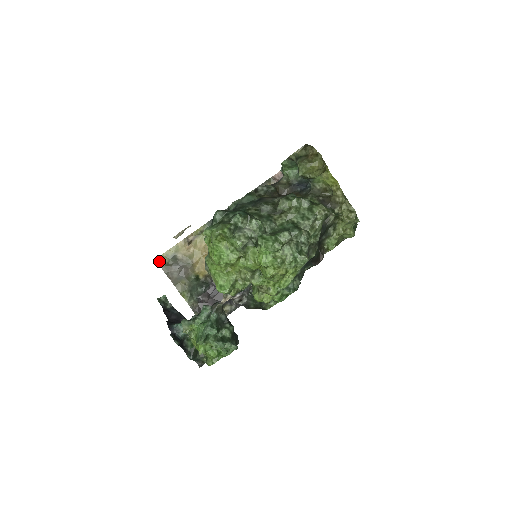
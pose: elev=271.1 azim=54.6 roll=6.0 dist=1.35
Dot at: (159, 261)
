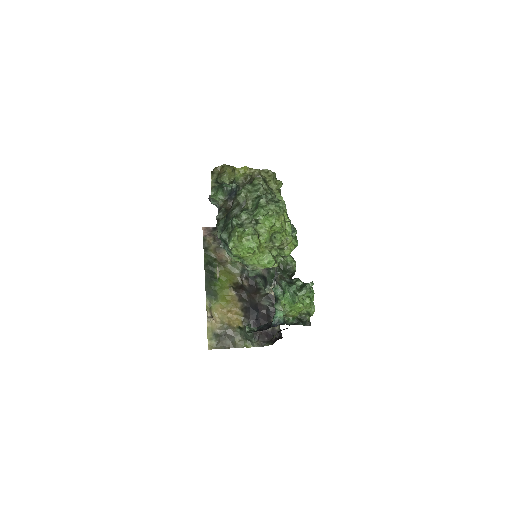
Dot at: (211, 348)
